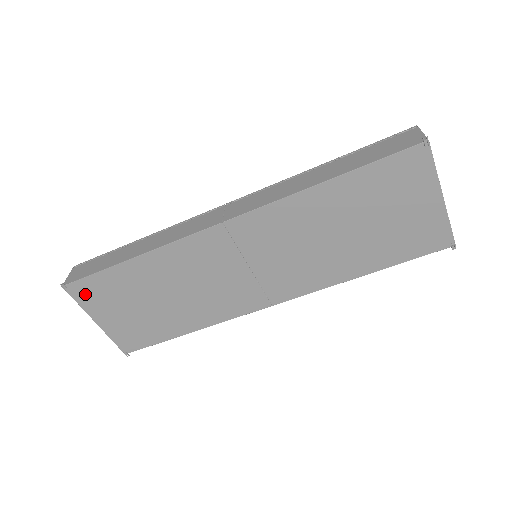
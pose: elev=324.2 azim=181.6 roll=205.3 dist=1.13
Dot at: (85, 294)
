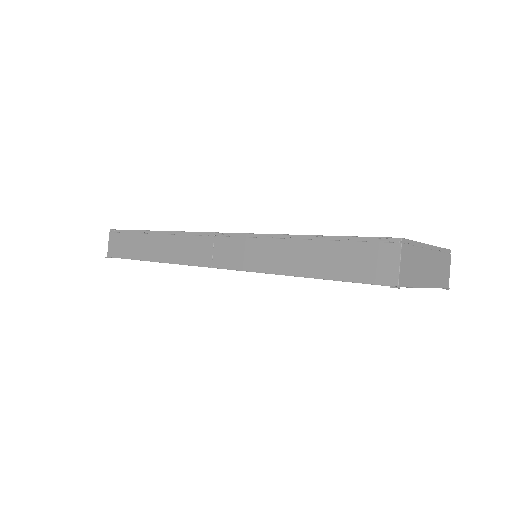
Dot at: occluded
